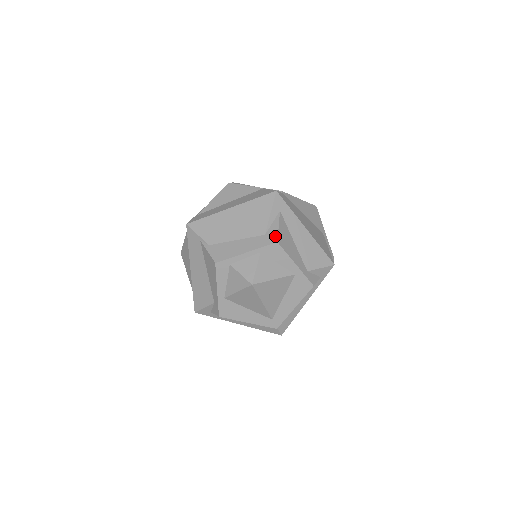
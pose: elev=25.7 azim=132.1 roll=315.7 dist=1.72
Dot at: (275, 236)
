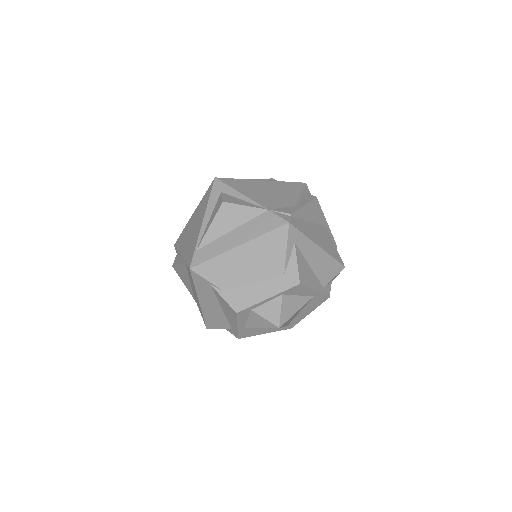
Dot at: (296, 277)
